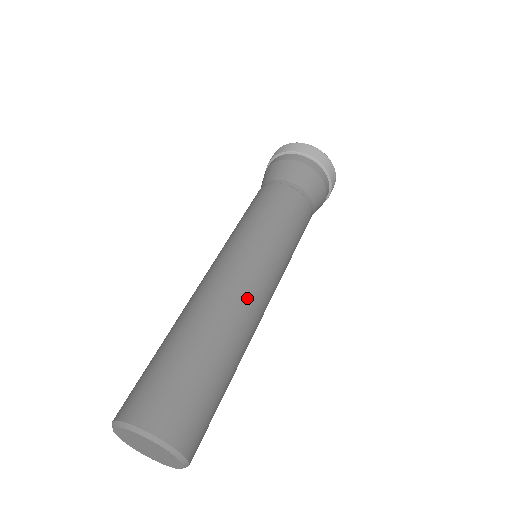
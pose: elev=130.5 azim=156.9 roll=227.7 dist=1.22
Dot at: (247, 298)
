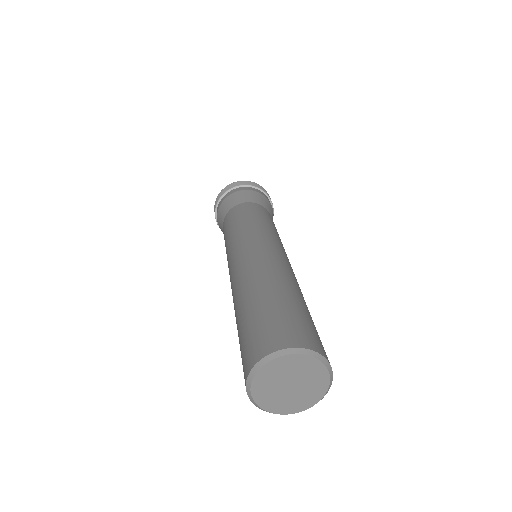
Dot at: (278, 261)
